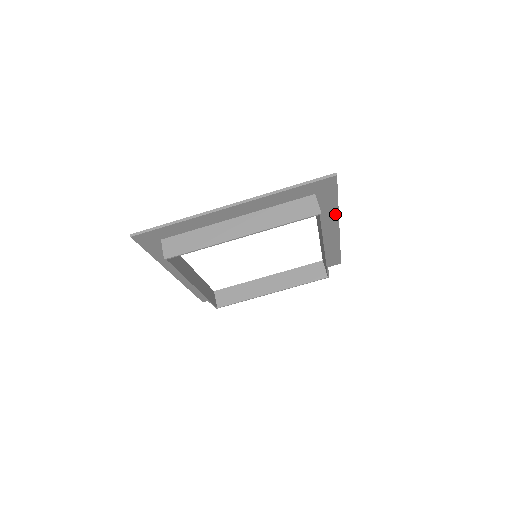
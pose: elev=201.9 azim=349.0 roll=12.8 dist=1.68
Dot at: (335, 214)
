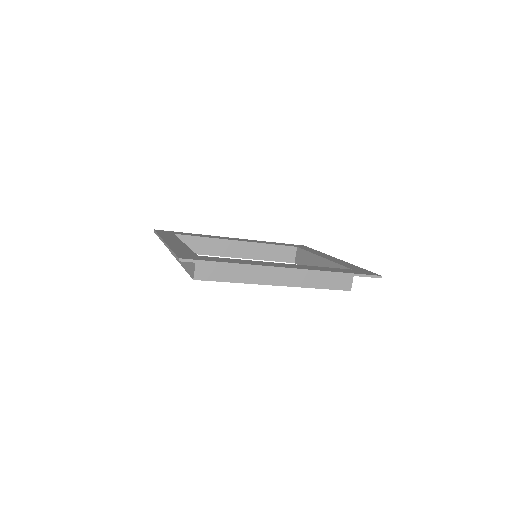
Dot at: (253, 266)
